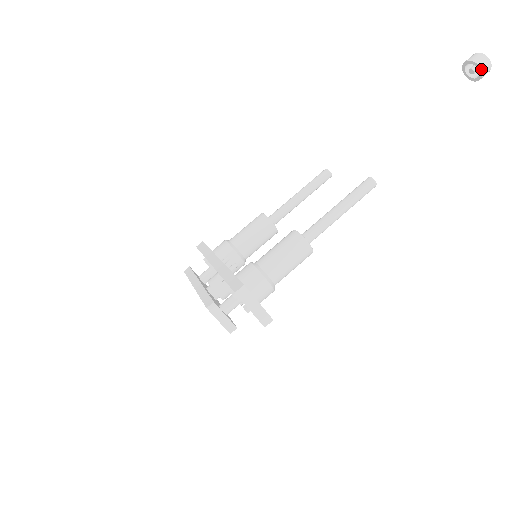
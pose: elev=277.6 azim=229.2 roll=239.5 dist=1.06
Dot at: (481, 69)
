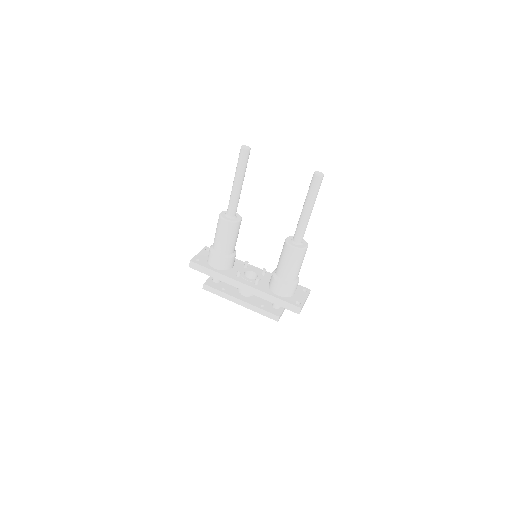
Dot at: out of frame
